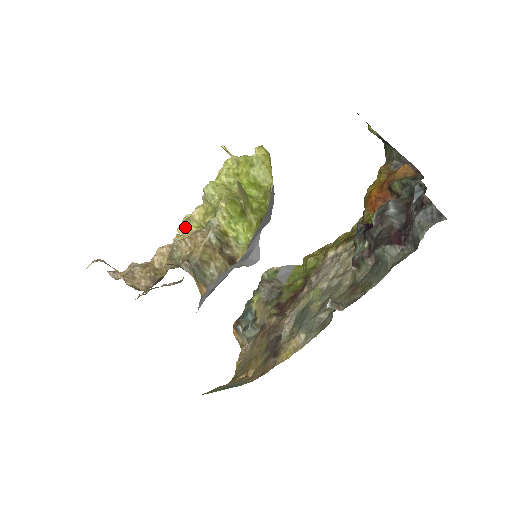
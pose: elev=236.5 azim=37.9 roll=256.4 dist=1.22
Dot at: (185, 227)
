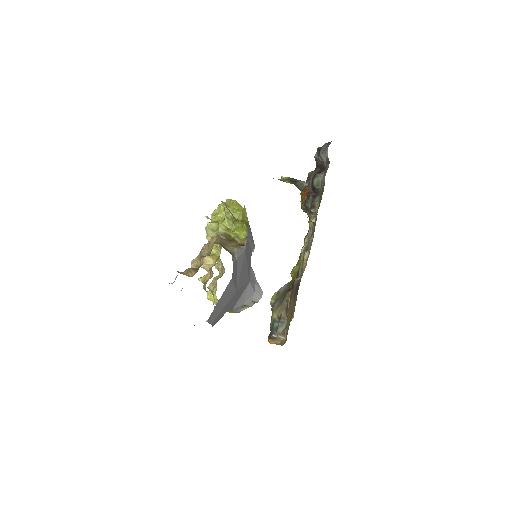
Dot at: (203, 260)
